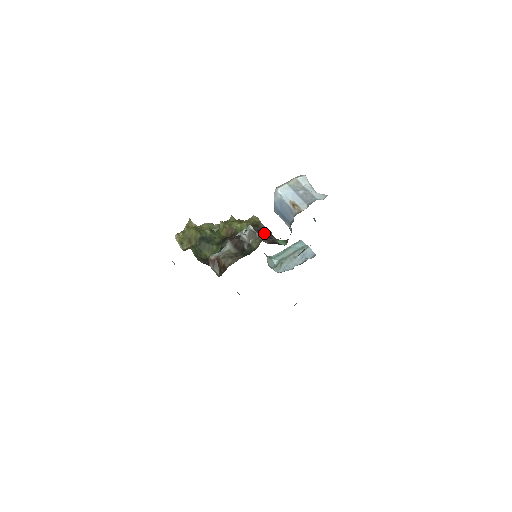
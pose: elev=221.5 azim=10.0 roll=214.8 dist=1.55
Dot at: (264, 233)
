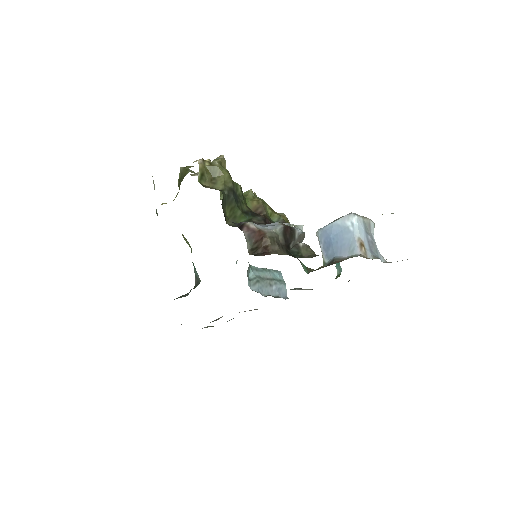
Dot at: occluded
